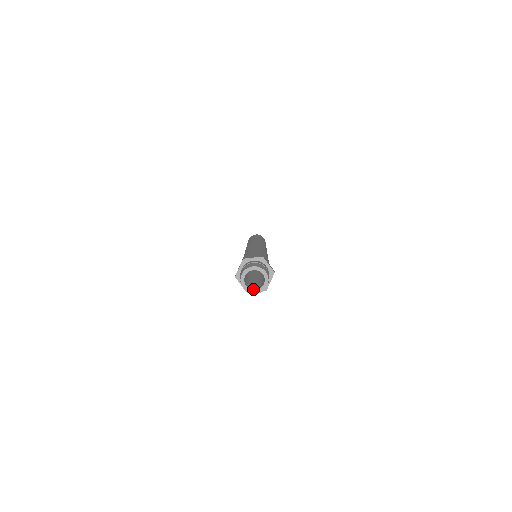
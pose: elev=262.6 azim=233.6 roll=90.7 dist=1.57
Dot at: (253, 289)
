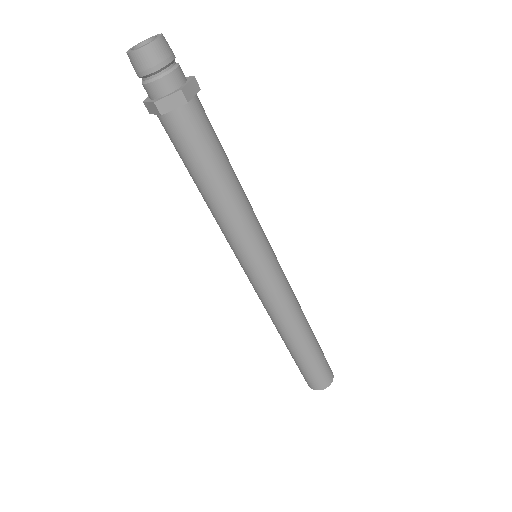
Dot at: (142, 52)
